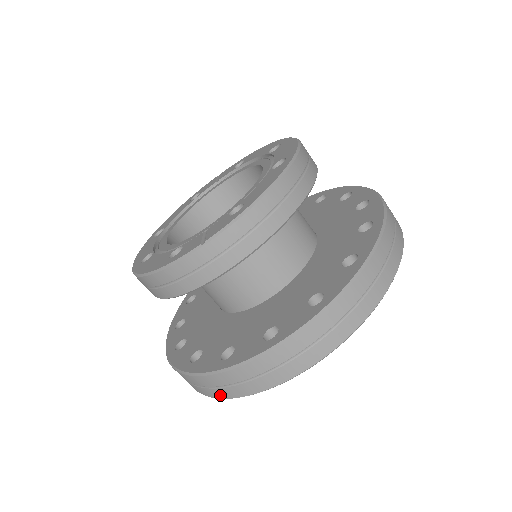
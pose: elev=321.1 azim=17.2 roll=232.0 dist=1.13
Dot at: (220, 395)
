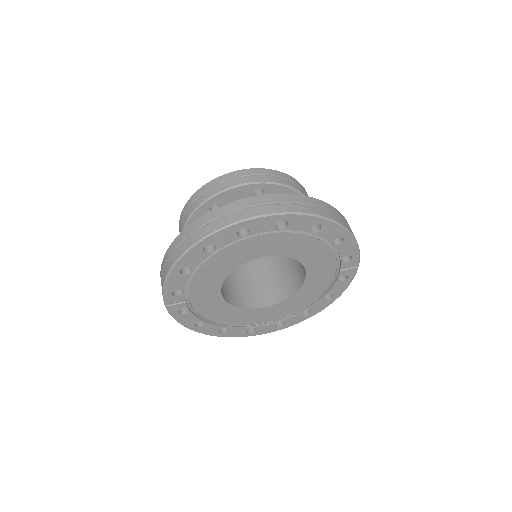
Dot at: occluded
